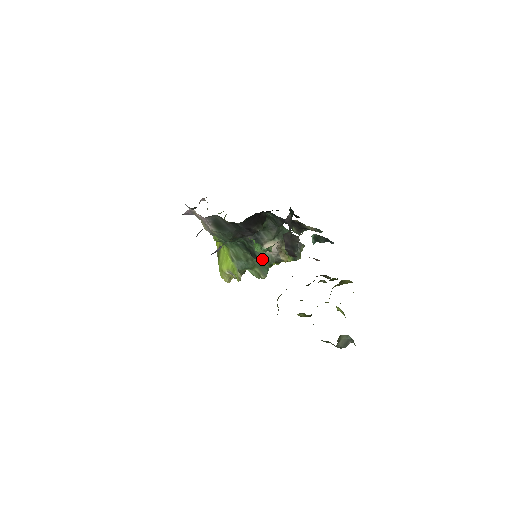
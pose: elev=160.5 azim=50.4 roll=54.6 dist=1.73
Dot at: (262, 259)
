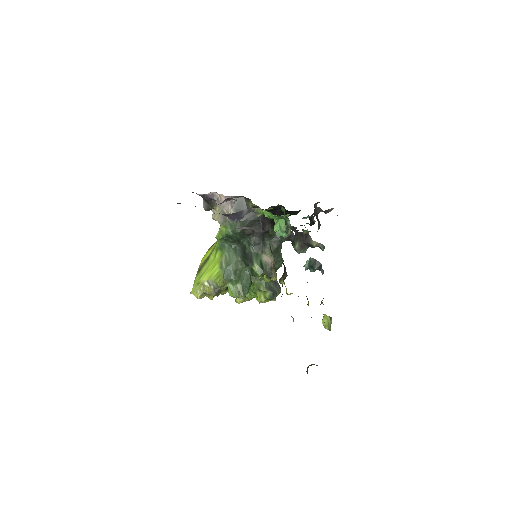
Dot at: (257, 265)
